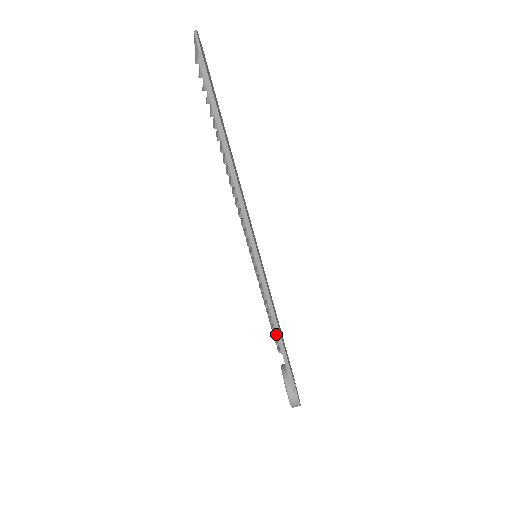
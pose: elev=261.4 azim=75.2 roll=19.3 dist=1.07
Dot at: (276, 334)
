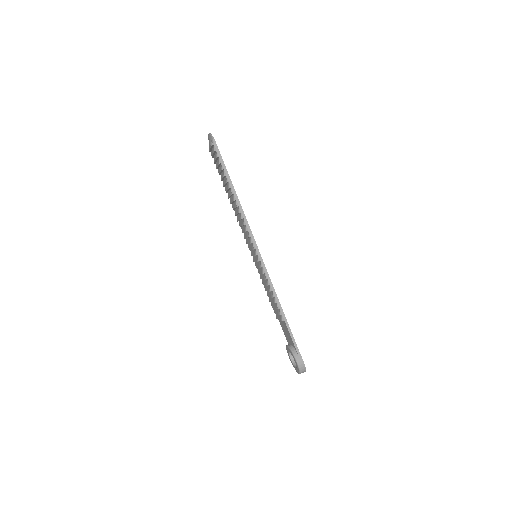
Dot at: (278, 305)
